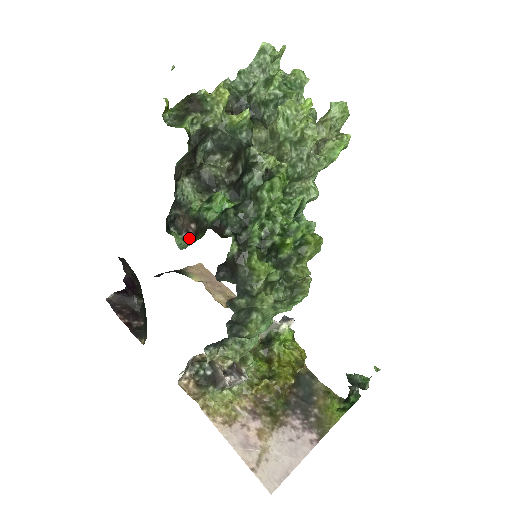
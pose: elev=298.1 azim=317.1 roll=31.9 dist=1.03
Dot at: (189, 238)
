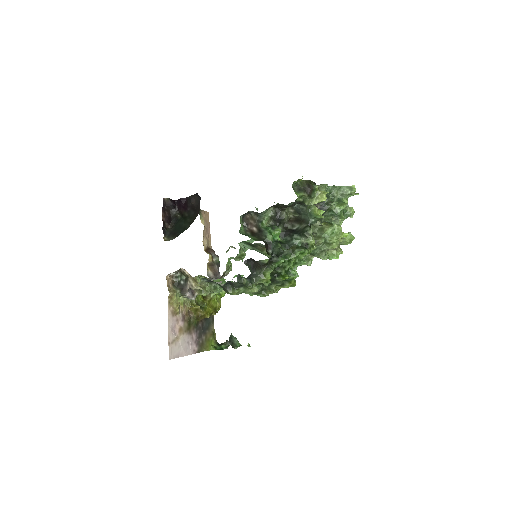
Dot at: (245, 228)
